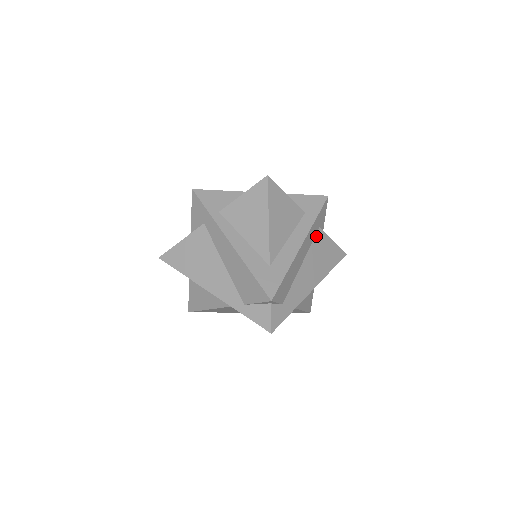
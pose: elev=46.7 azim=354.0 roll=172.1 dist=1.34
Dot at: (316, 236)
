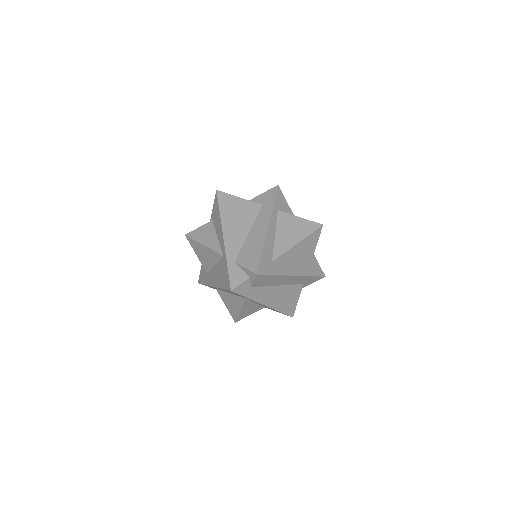
Dot at: (298, 285)
